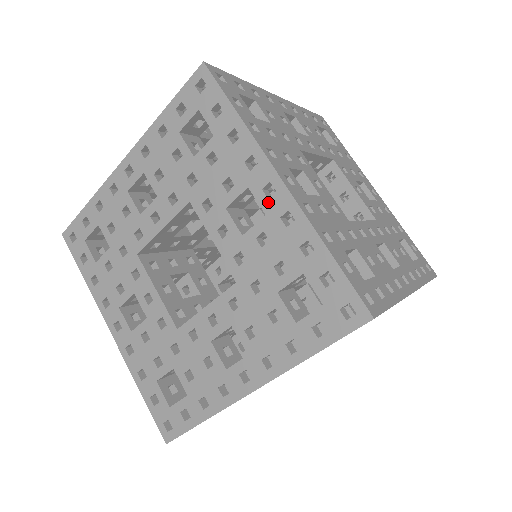
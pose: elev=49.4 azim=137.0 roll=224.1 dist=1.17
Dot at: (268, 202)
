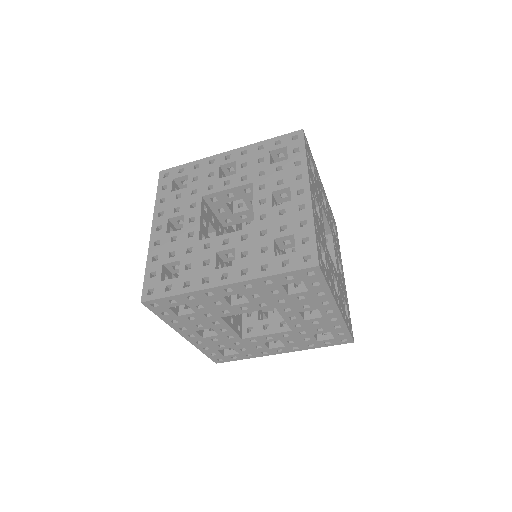
Dot at: (327, 314)
